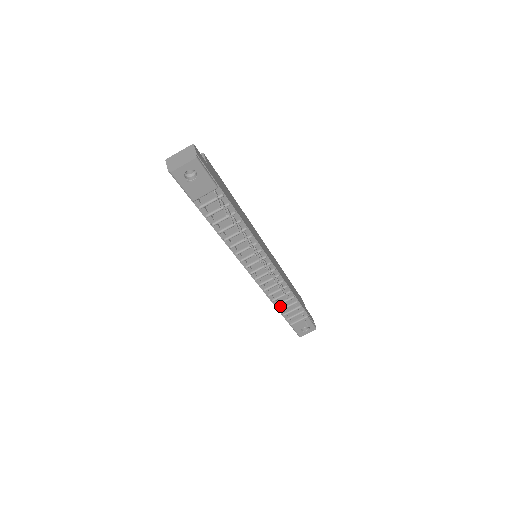
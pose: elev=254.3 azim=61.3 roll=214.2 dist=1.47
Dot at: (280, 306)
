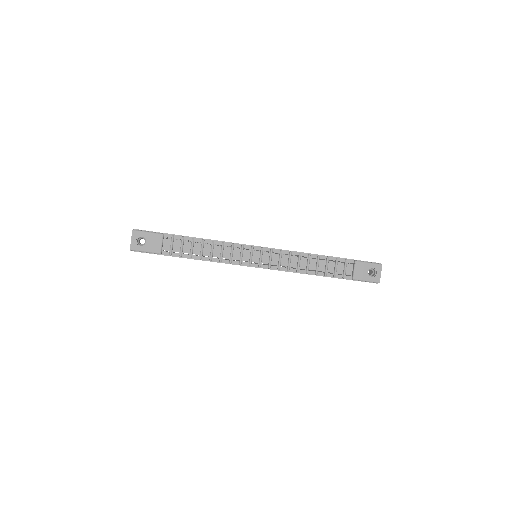
Dot at: (322, 273)
